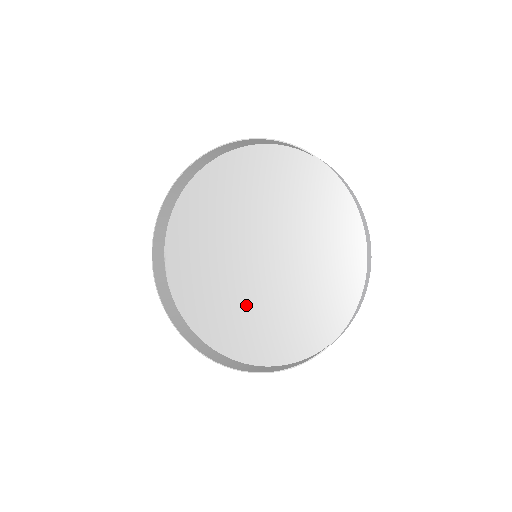
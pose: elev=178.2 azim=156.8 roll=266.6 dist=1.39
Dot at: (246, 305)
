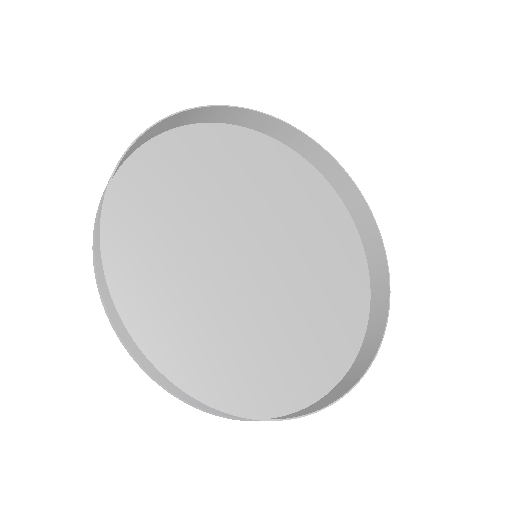
Dot at: (191, 271)
